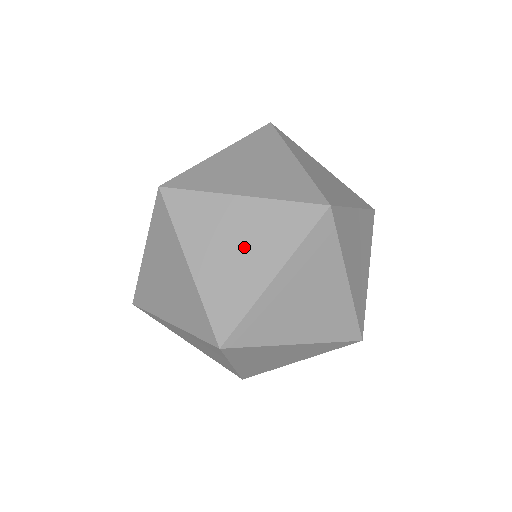
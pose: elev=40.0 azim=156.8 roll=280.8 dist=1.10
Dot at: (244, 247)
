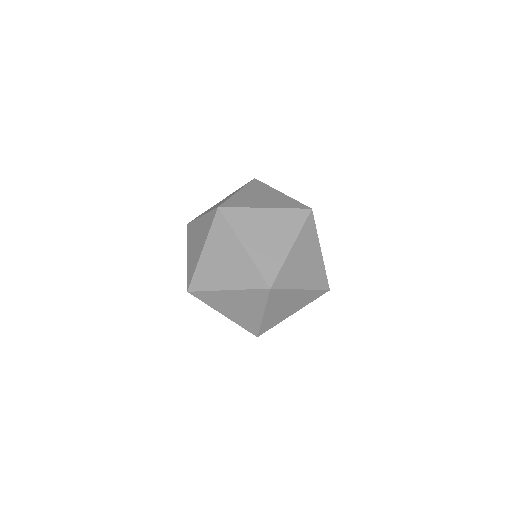
Dot at: (290, 306)
